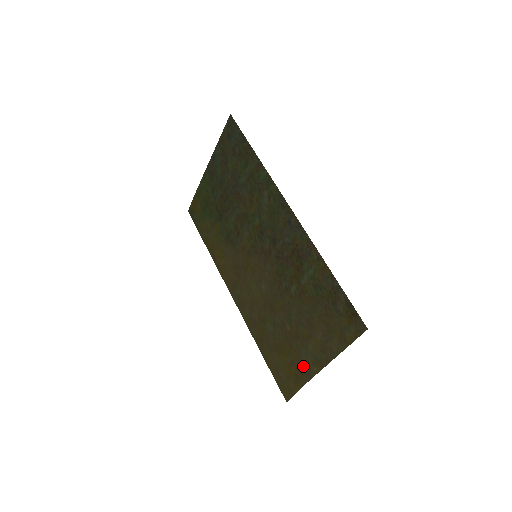
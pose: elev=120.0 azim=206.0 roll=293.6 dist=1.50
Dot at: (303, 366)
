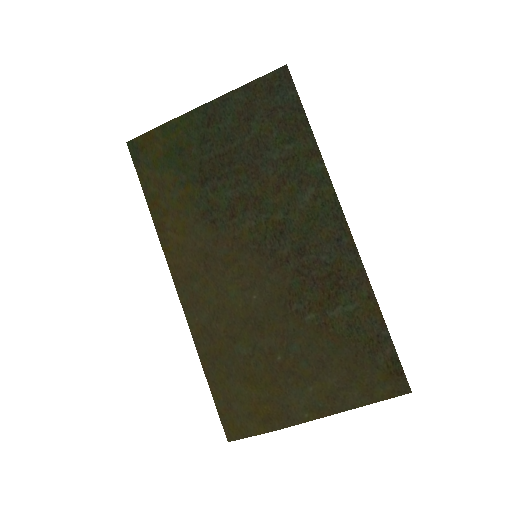
Dot at: (287, 408)
